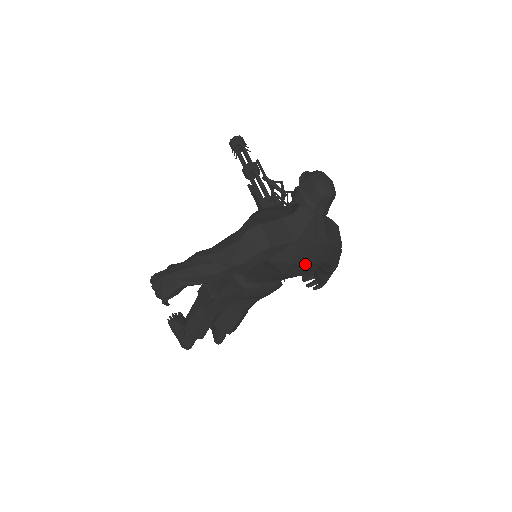
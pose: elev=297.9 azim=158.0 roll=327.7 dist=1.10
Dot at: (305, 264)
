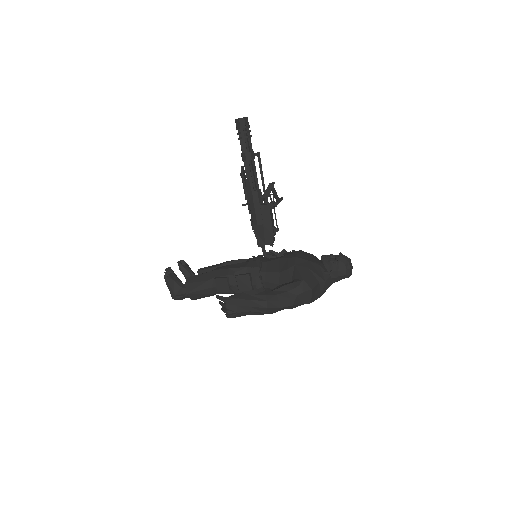
Dot at: occluded
